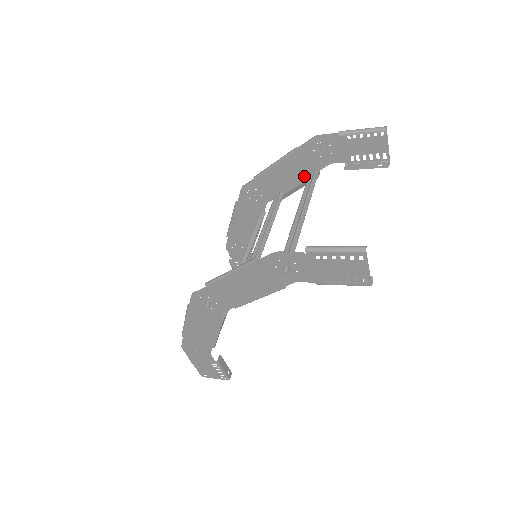
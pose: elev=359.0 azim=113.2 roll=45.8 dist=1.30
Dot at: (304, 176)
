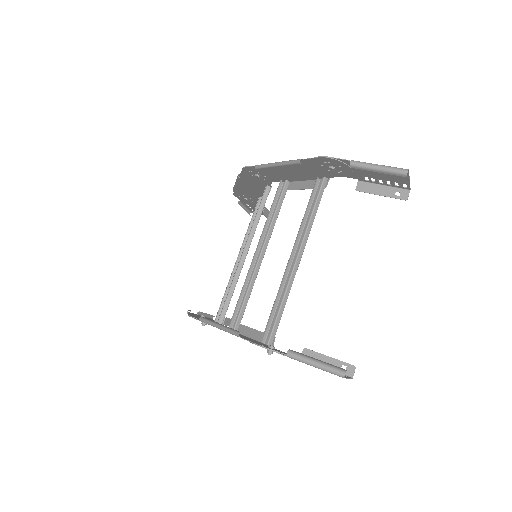
Dot at: (312, 177)
